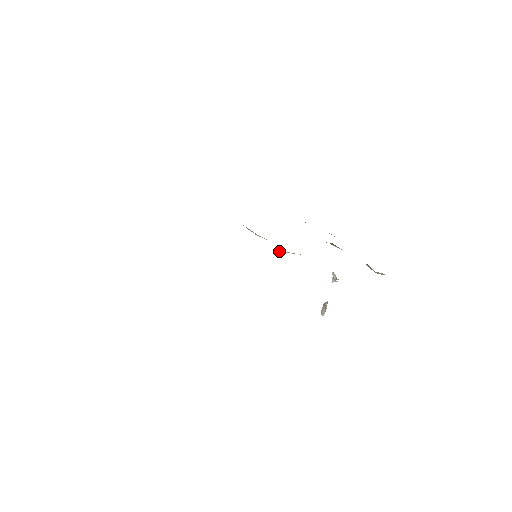
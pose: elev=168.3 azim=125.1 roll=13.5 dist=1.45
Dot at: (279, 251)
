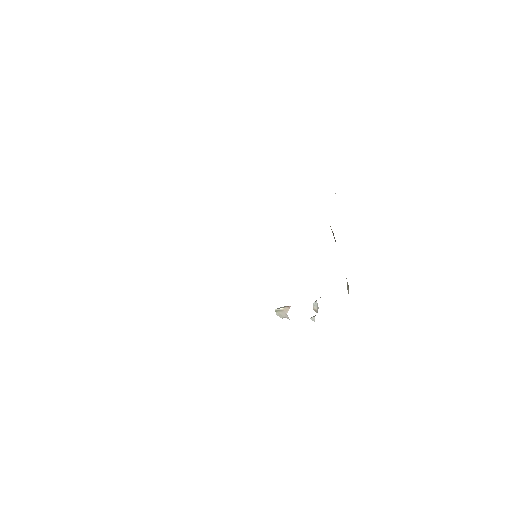
Dot at: occluded
